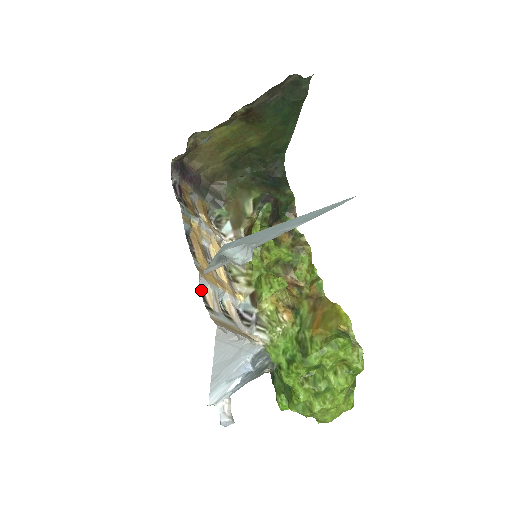
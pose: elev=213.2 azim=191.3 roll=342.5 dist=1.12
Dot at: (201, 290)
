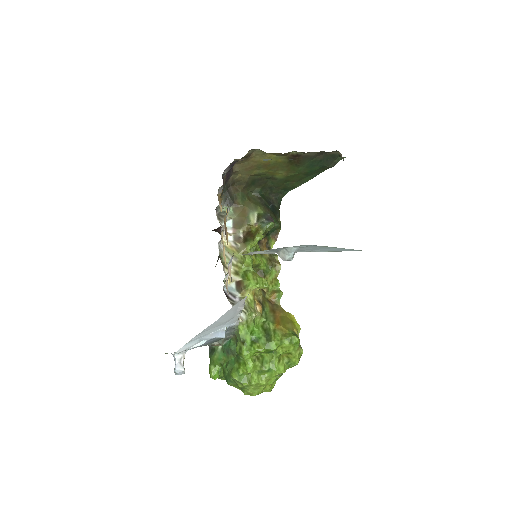
Dot at: (228, 263)
